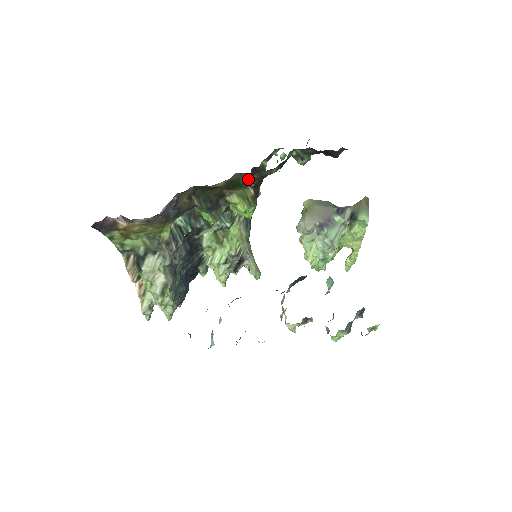
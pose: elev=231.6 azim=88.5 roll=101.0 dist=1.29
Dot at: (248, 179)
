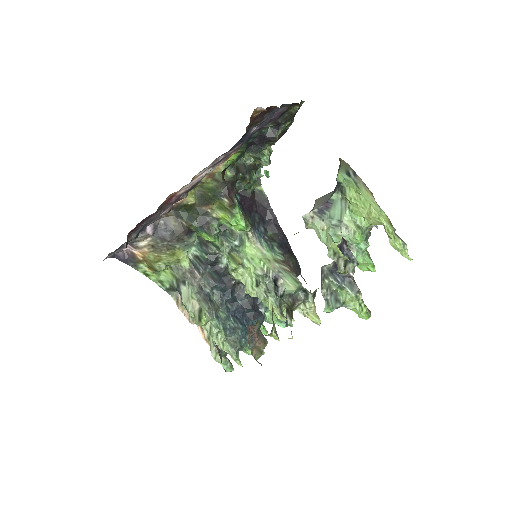
Dot at: (212, 189)
